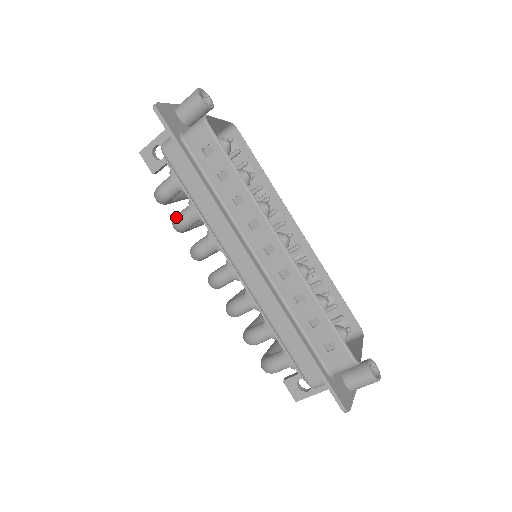
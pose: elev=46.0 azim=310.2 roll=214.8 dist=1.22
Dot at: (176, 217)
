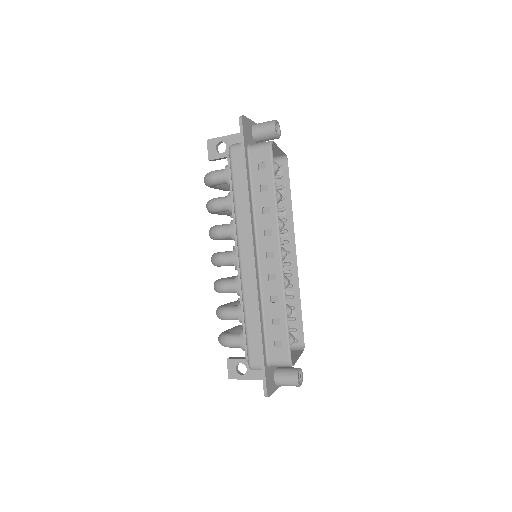
Dot at: (213, 200)
